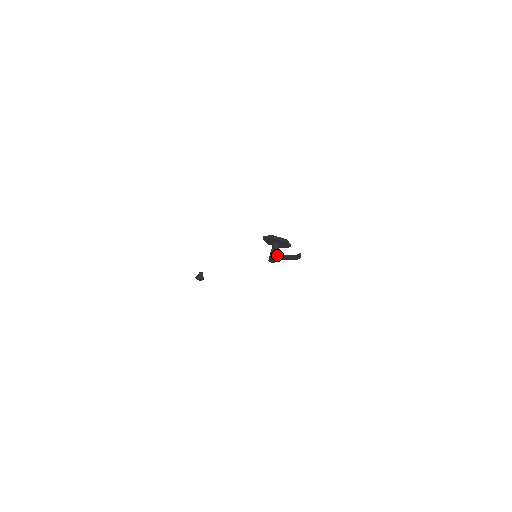
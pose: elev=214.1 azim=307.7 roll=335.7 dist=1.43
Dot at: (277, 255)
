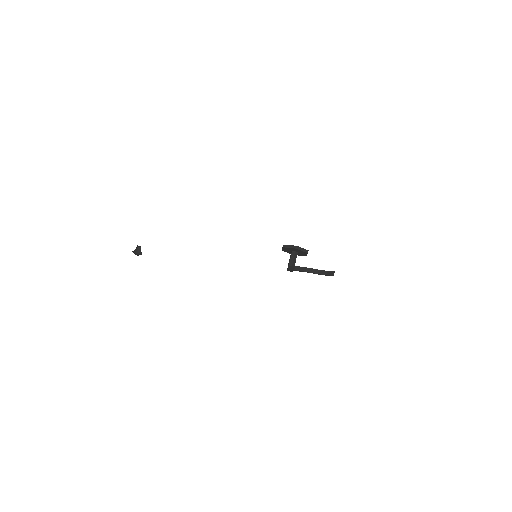
Dot at: (303, 267)
